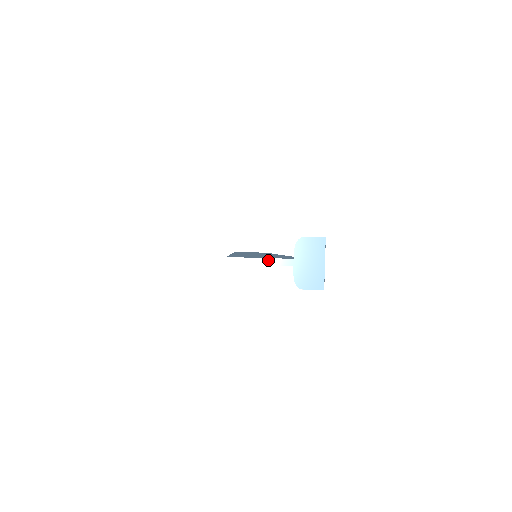
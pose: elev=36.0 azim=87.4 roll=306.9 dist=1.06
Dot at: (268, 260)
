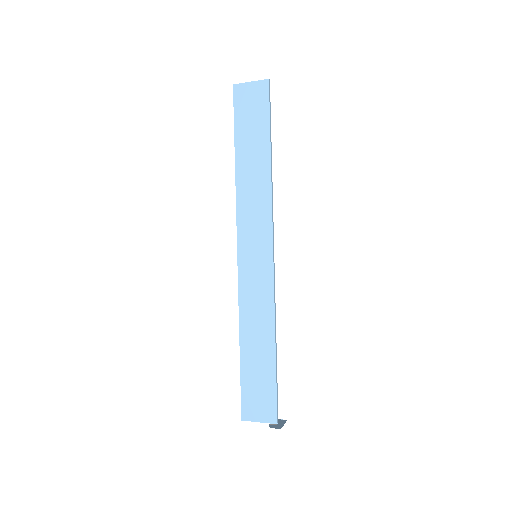
Dot at: occluded
